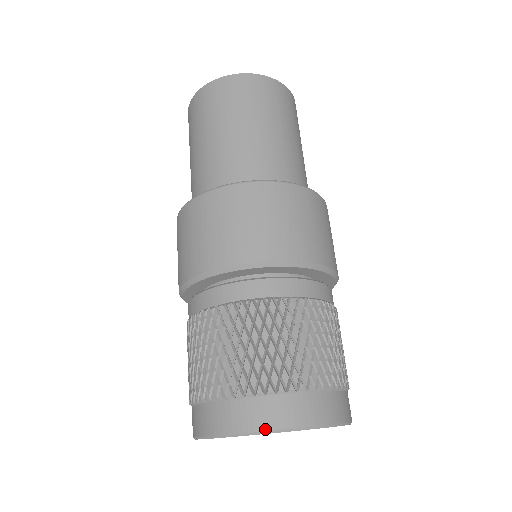
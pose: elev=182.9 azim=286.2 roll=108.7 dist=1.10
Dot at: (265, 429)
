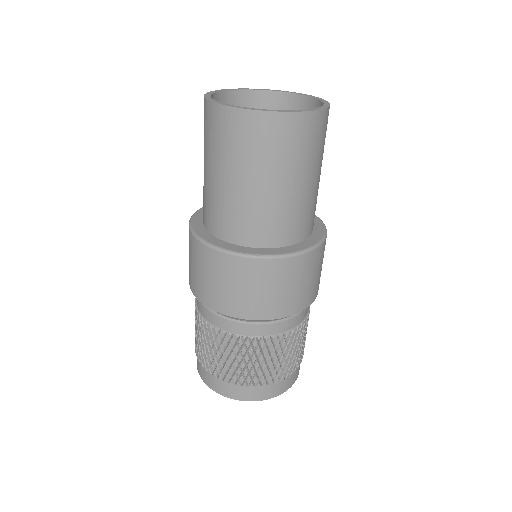
Dot at: (270, 398)
